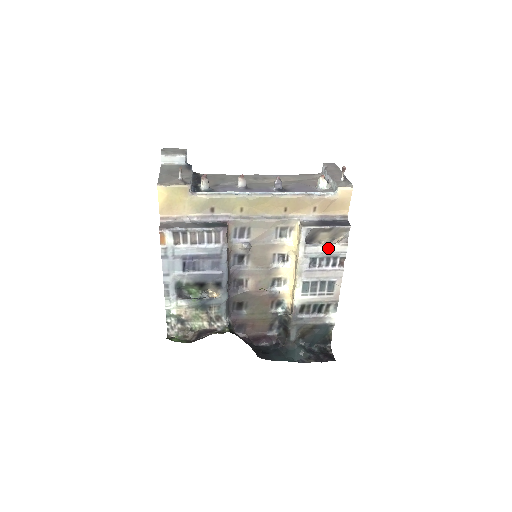
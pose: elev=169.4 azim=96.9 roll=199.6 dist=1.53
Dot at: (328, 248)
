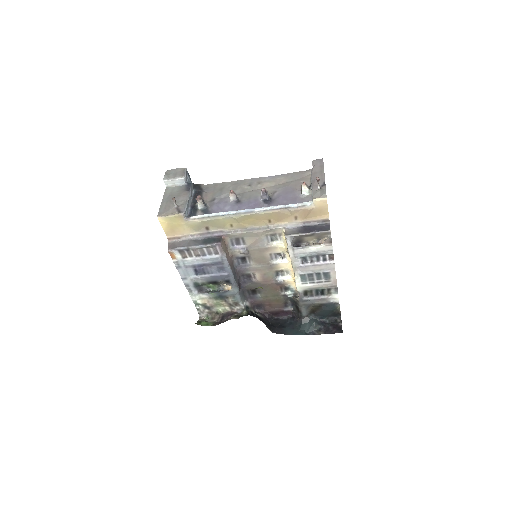
Dot at: (314, 249)
